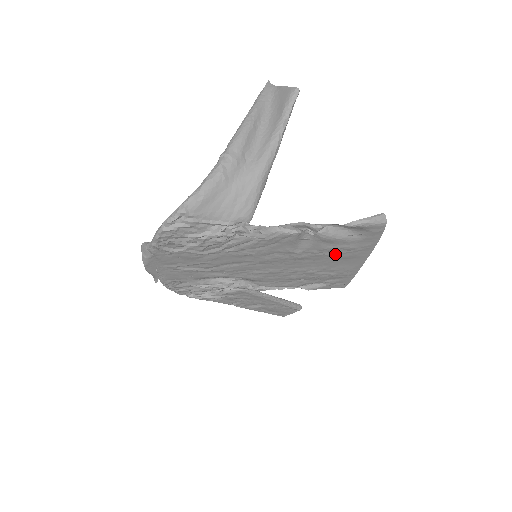
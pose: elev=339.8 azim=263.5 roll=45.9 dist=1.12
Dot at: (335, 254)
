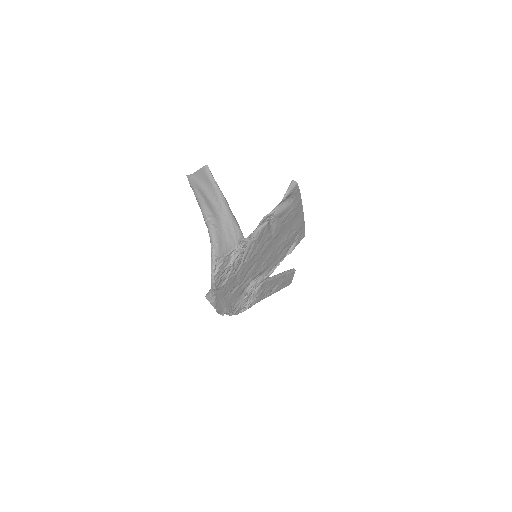
Dot at: (289, 219)
